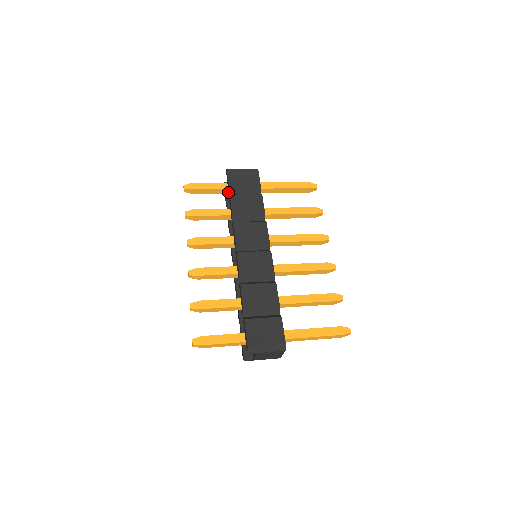
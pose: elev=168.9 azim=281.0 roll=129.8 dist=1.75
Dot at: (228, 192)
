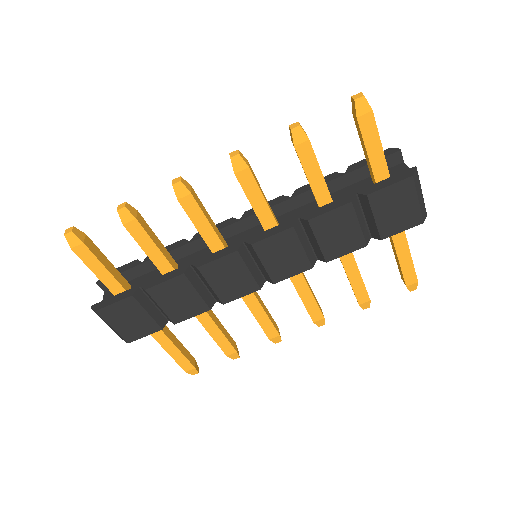
Dot at: (136, 265)
